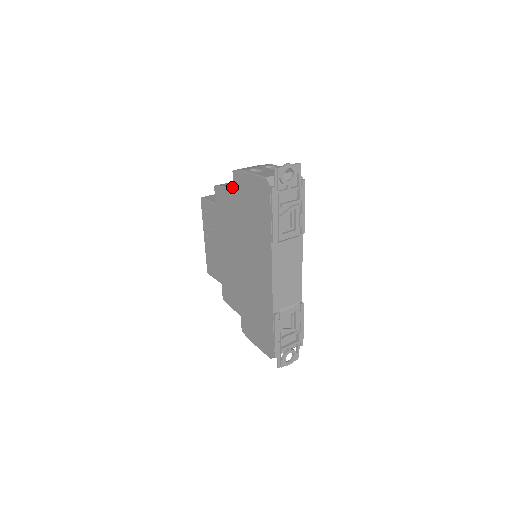
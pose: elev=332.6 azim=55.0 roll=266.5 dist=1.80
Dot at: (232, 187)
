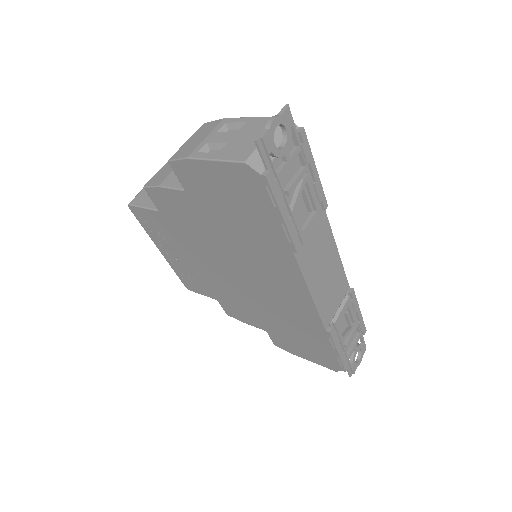
Dot at: (176, 181)
